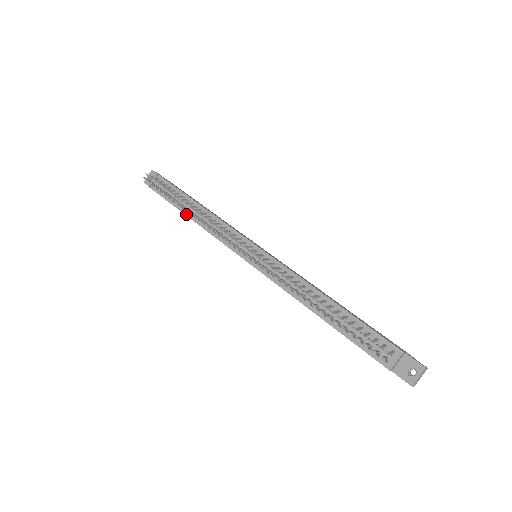
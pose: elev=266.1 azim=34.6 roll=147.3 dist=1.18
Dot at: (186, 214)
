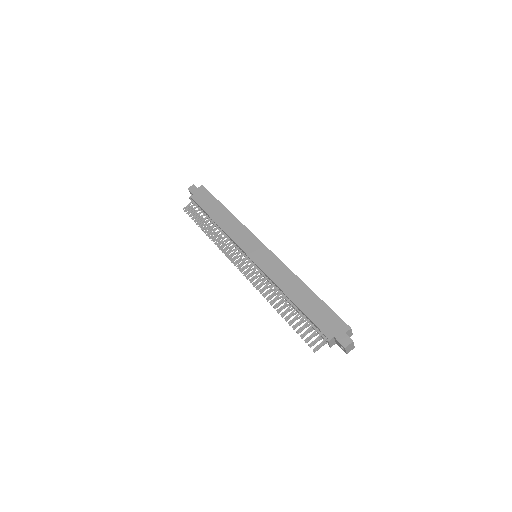
Dot at: occluded
